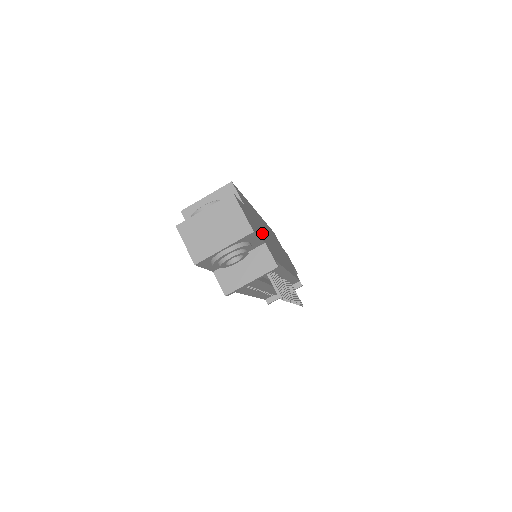
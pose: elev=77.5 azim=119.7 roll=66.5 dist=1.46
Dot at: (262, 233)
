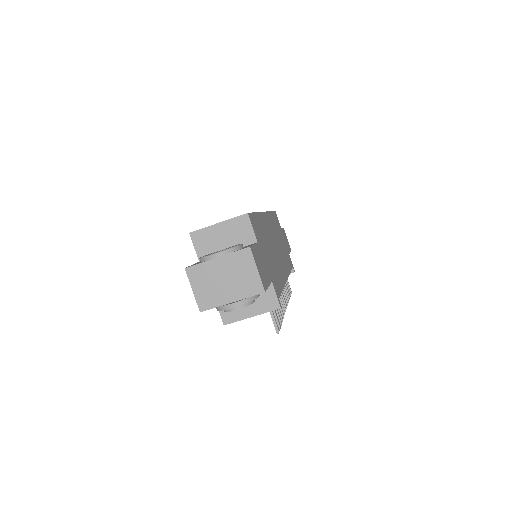
Dot at: (269, 262)
